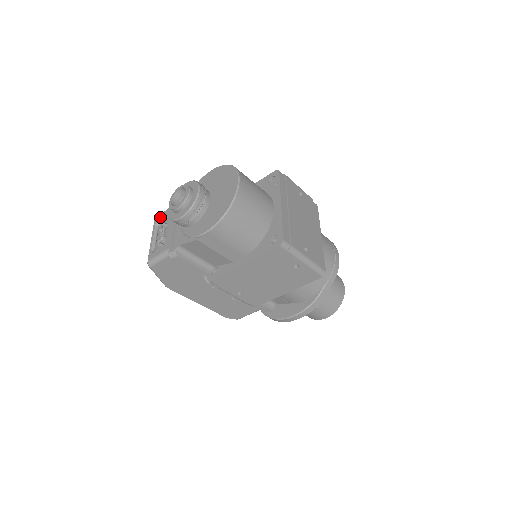
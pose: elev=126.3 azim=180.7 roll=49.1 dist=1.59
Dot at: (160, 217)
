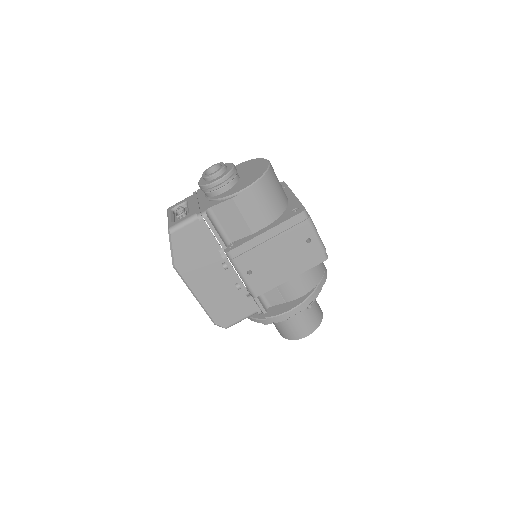
Dot at: (176, 205)
